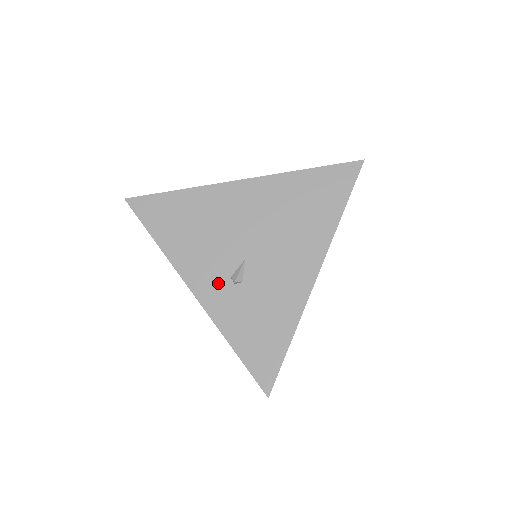
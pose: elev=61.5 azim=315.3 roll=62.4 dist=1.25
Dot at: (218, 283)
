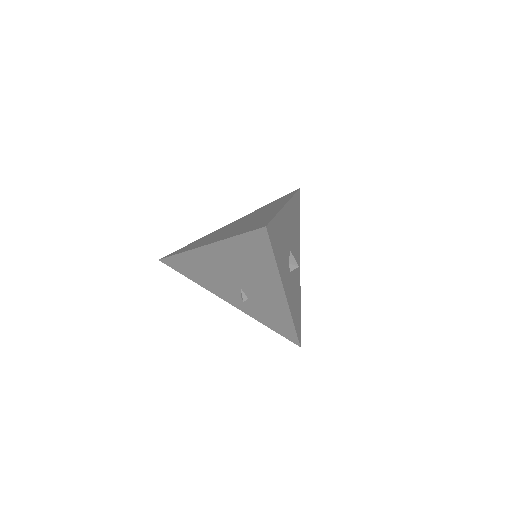
Dot at: (237, 299)
